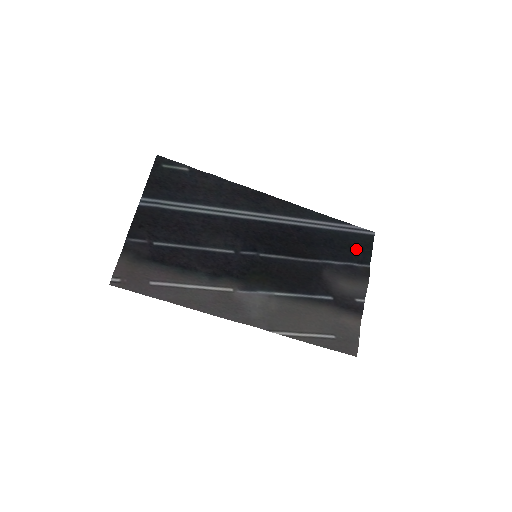
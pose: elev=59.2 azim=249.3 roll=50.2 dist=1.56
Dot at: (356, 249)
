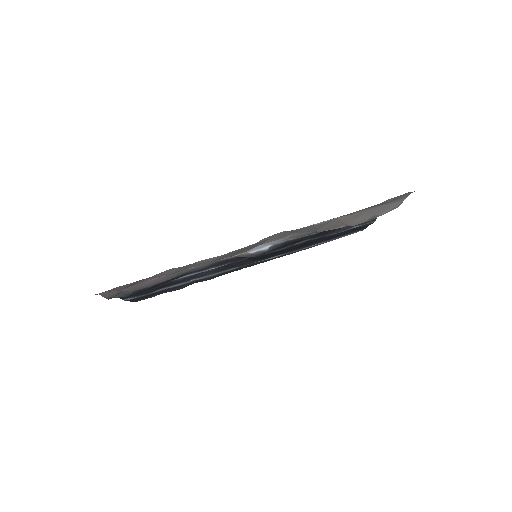
Dot at: (353, 230)
